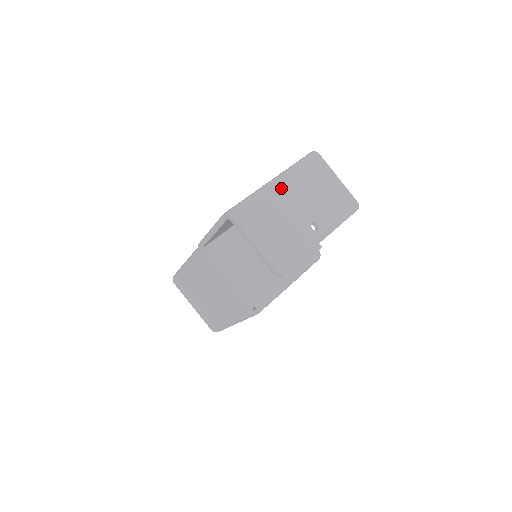
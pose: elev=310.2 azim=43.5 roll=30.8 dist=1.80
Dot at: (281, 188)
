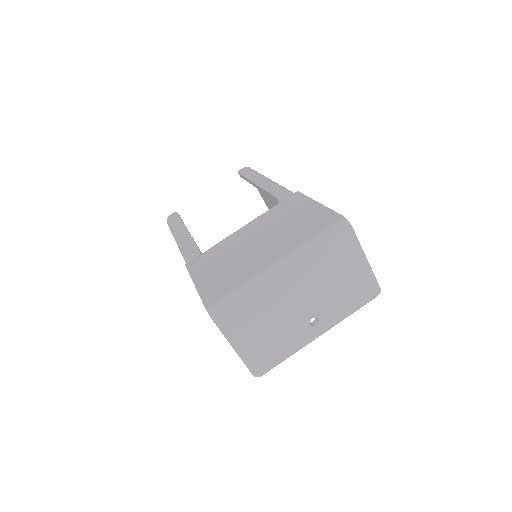
Dot at: (285, 279)
